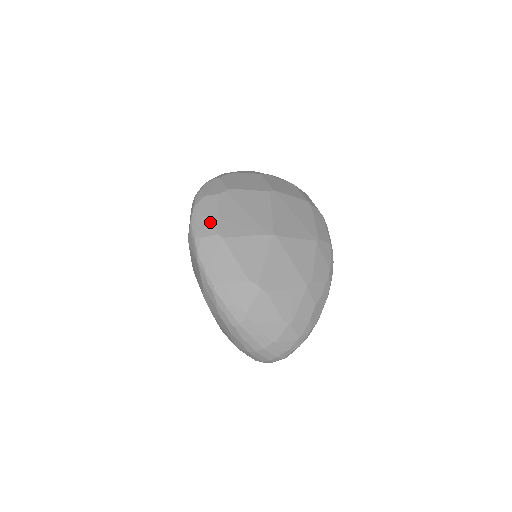
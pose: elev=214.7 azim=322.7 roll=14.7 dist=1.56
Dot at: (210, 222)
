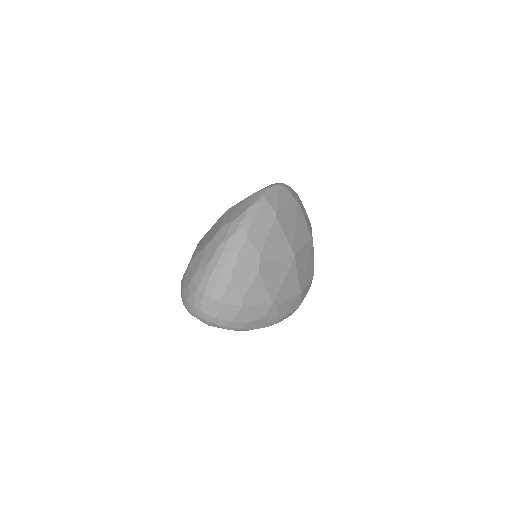
Dot at: (279, 202)
